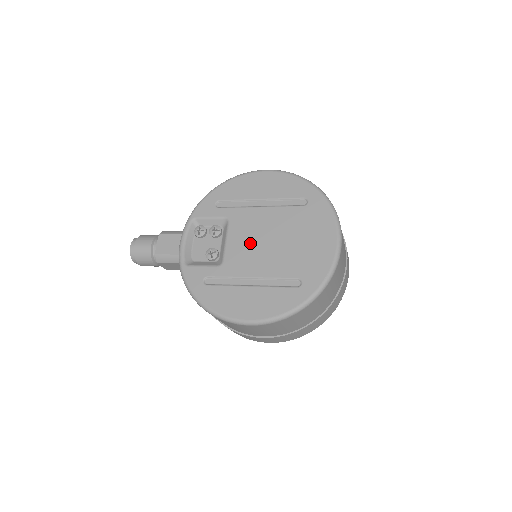
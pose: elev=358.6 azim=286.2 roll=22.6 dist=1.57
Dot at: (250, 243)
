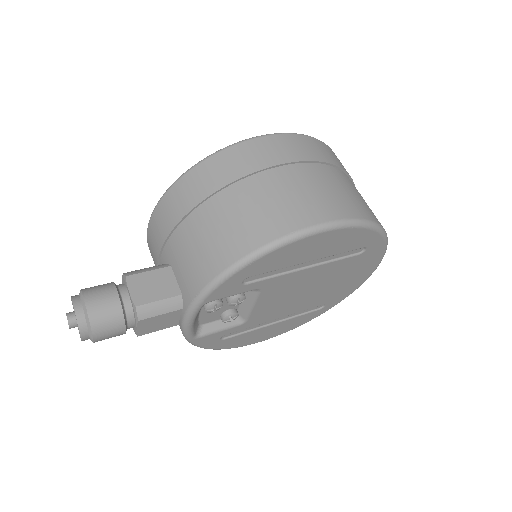
Dot at: (283, 300)
